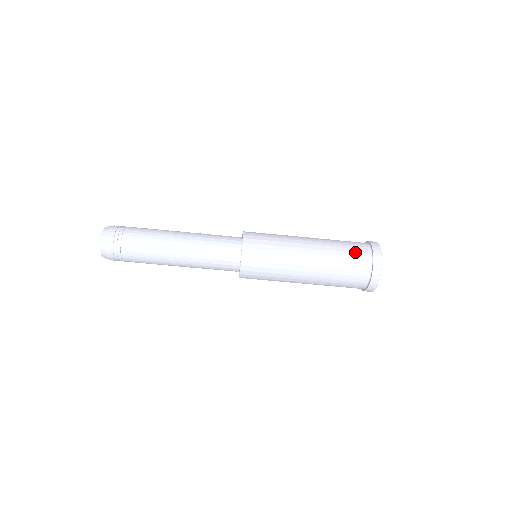
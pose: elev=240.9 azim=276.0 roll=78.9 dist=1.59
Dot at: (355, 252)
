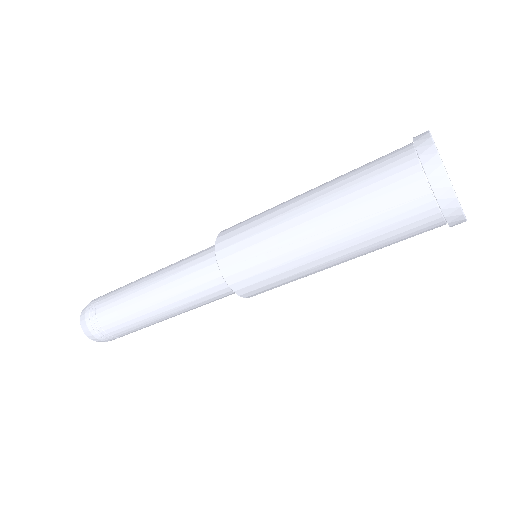
Dot at: (384, 166)
